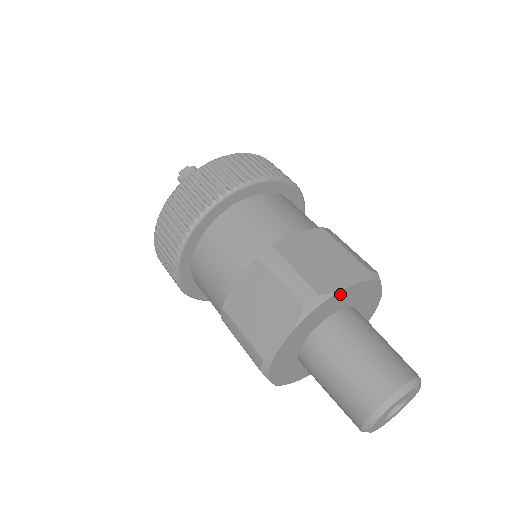
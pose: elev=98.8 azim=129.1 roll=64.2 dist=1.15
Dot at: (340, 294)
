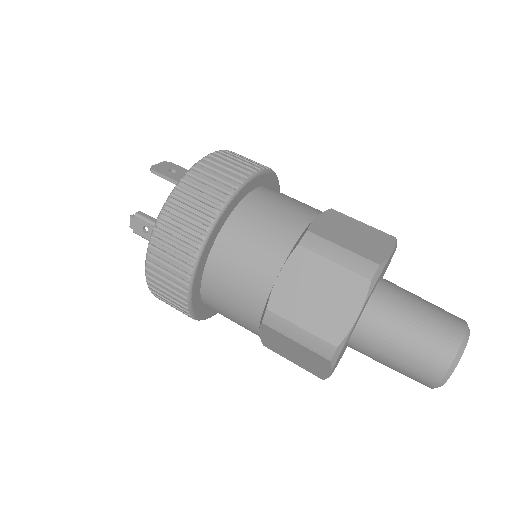
Dot at: (354, 324)
